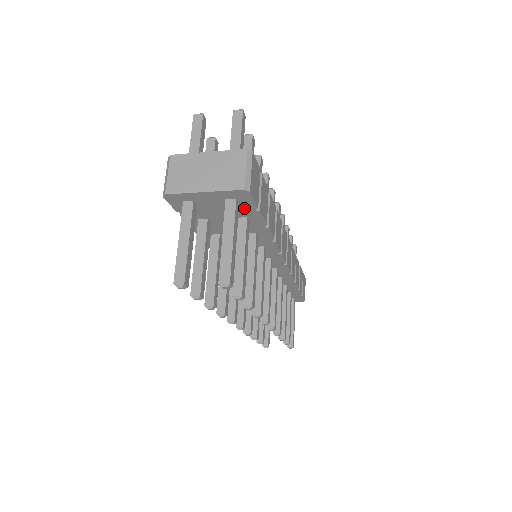
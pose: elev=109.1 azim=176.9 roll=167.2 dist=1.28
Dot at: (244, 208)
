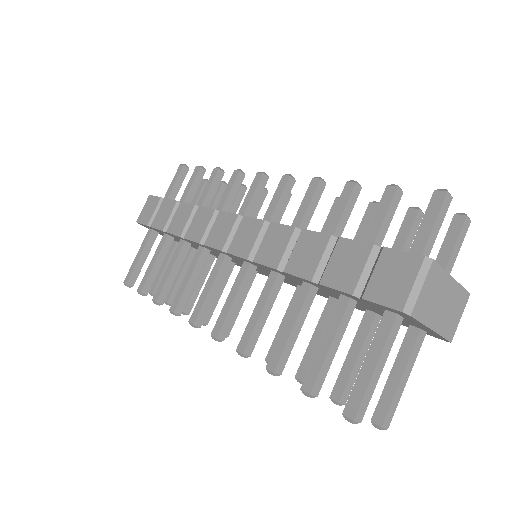
Dot at: (404, 324)
